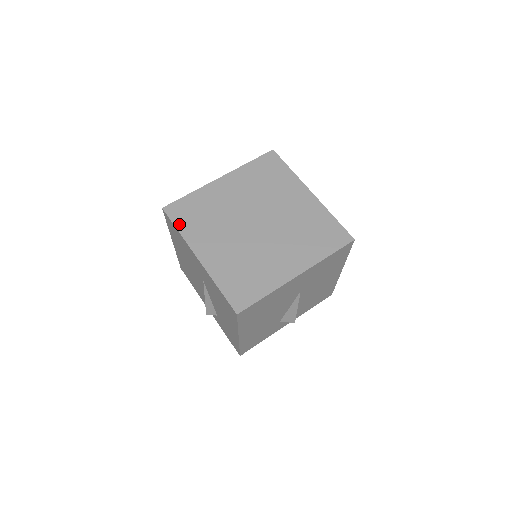
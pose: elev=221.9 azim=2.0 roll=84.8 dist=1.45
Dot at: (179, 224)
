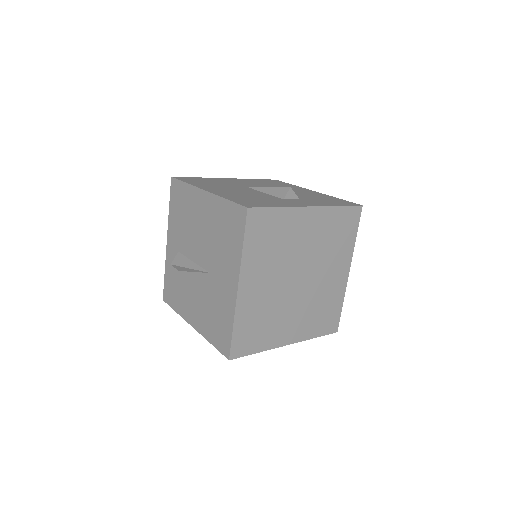
Dot at: (249, 239)
